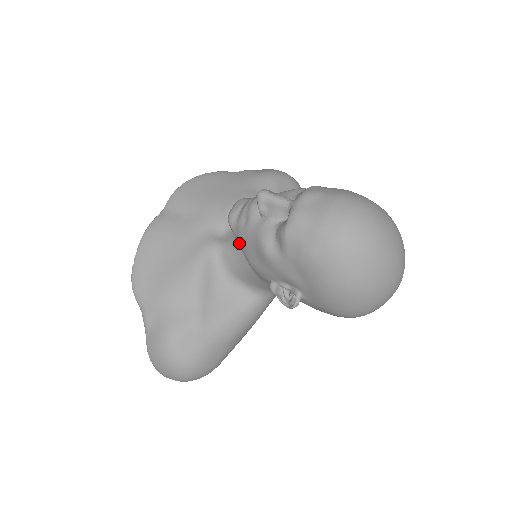
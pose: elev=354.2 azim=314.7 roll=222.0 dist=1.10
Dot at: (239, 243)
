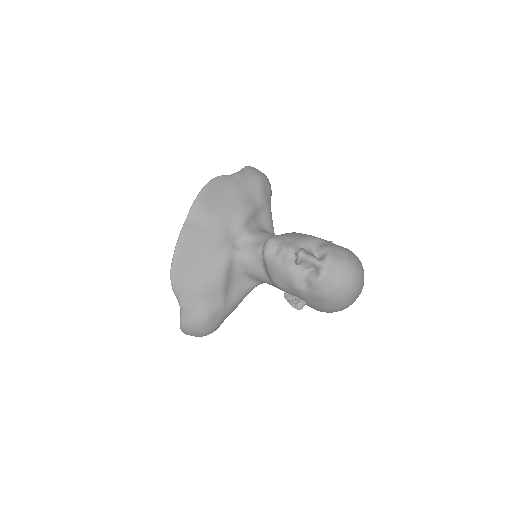
Dot at: (269, 270)
